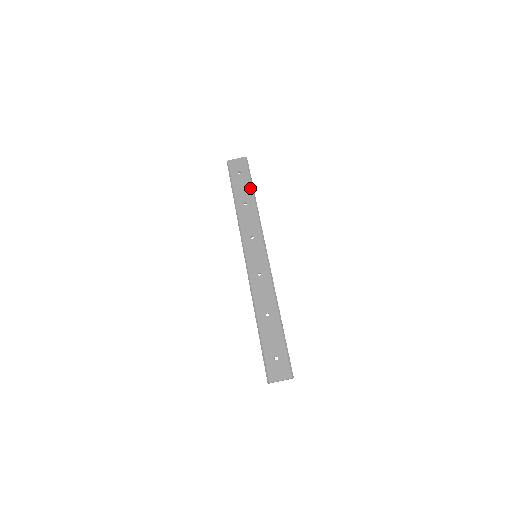
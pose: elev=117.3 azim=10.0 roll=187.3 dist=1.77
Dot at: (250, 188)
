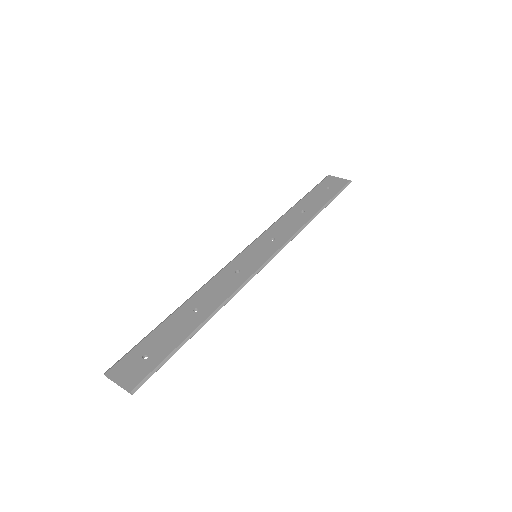
Dot at: (323, 203)
